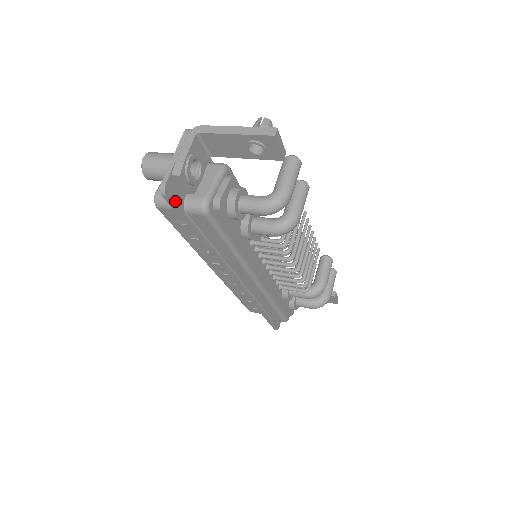
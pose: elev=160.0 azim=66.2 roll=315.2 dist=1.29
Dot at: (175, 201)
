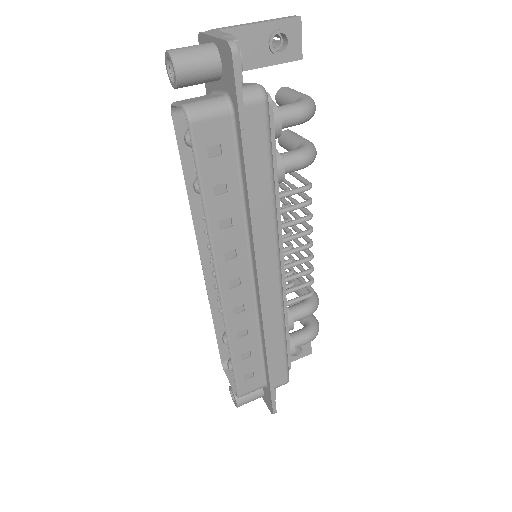
Dot at: (238, 74)
